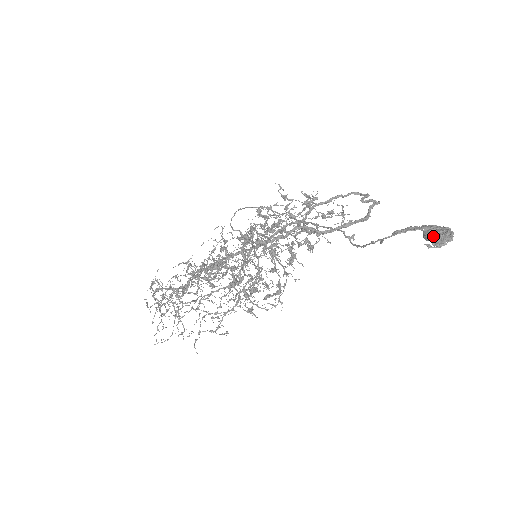
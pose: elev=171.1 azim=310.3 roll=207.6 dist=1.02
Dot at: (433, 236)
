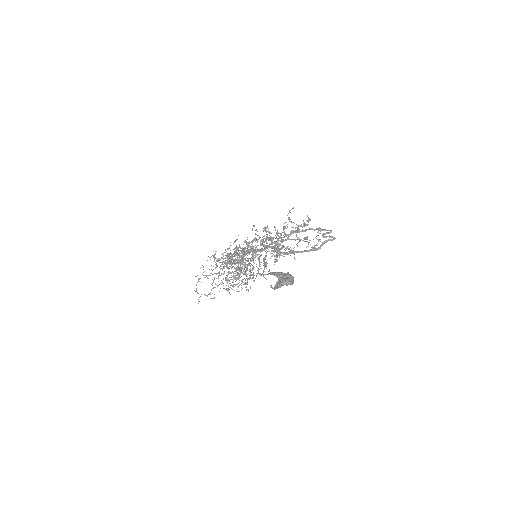
Dot at: (276, 282)
